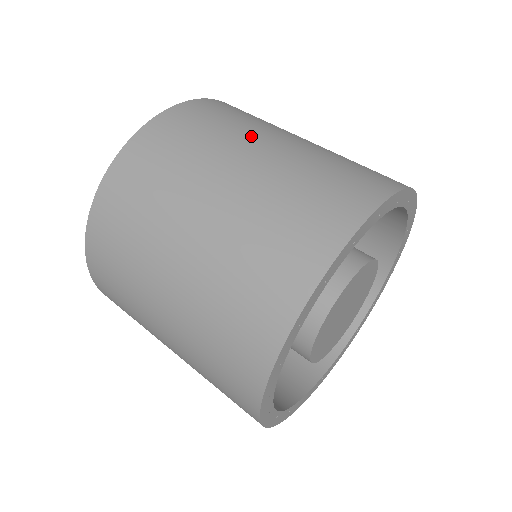
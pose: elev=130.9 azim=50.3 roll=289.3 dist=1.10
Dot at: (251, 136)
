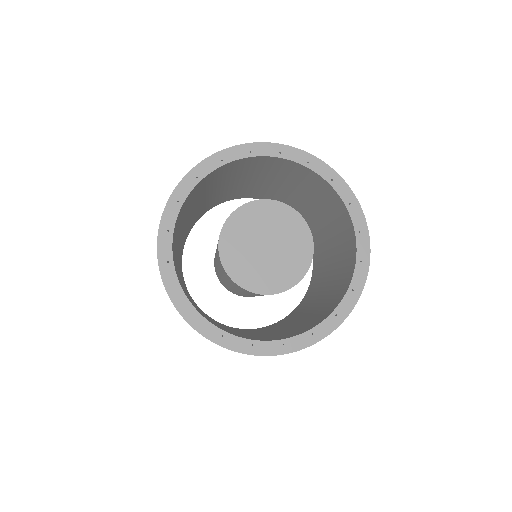
Dot at: occluded
